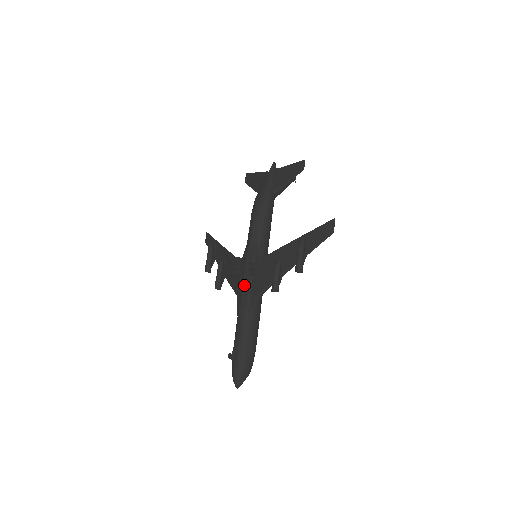
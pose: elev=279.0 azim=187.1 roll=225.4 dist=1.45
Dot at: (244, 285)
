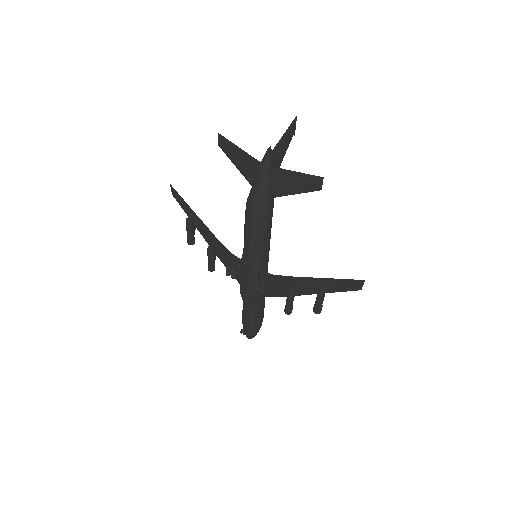
Dot at: (248, 289)
